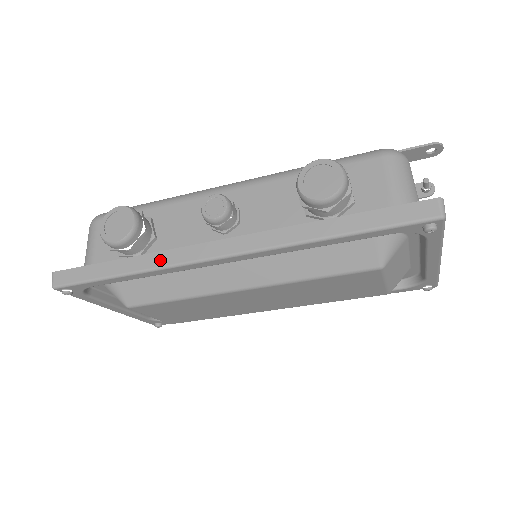
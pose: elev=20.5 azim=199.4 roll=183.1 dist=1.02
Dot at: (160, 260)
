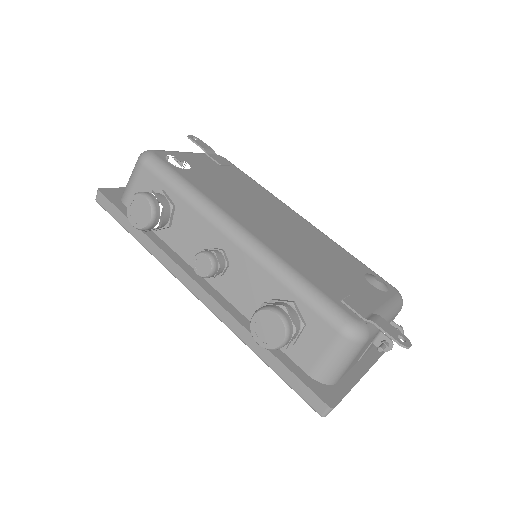
Dot at: (160, 256)
